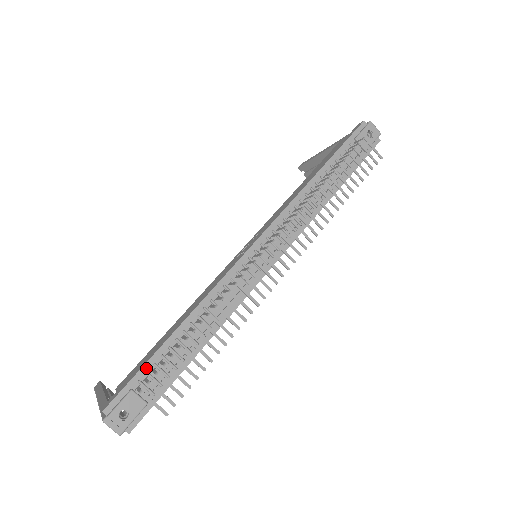
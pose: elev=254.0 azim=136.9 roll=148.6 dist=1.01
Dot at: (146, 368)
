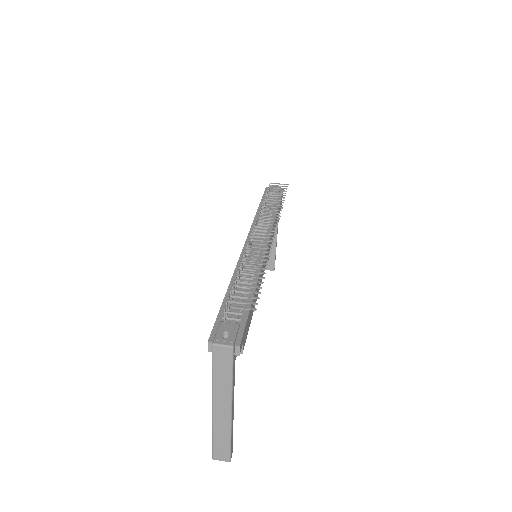
Dot at: (222, 311)
